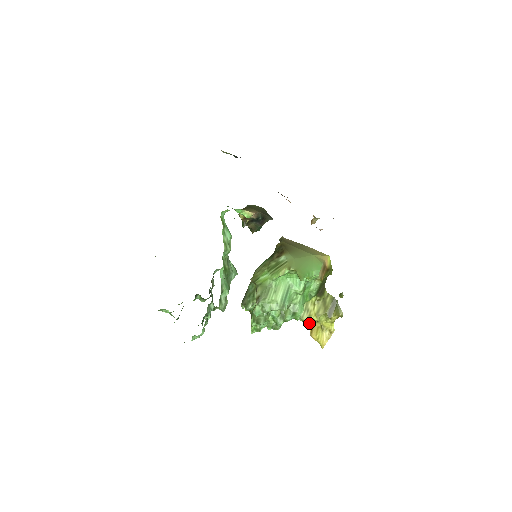
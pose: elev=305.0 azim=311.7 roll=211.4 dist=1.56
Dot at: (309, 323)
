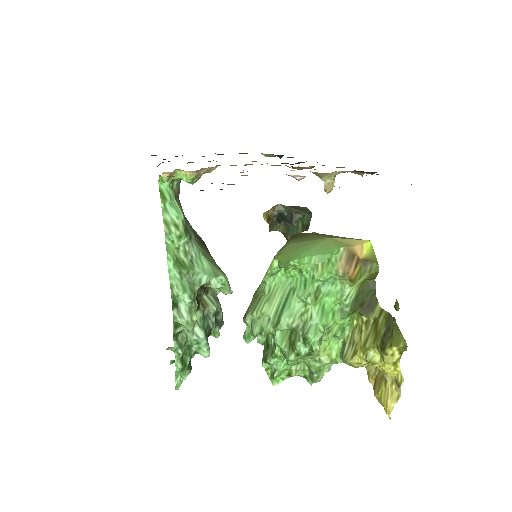
Dot at: (371, 372)
